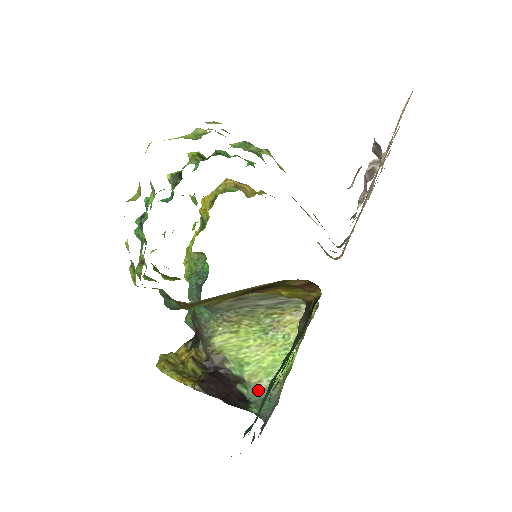
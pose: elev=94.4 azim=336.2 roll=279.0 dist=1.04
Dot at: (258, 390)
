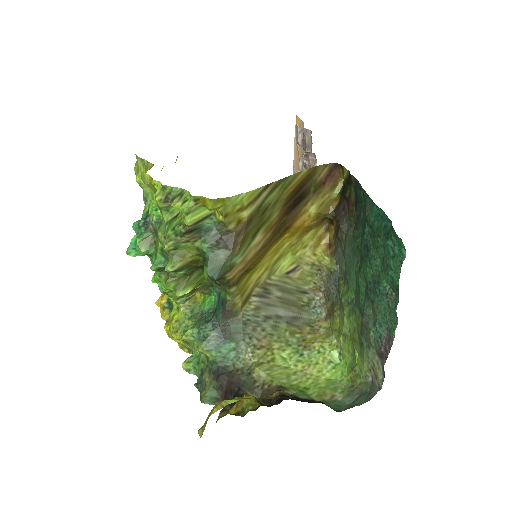
Dot at: (339, 402)
